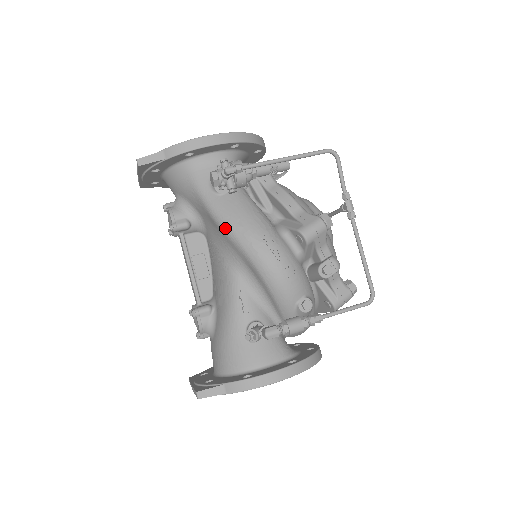
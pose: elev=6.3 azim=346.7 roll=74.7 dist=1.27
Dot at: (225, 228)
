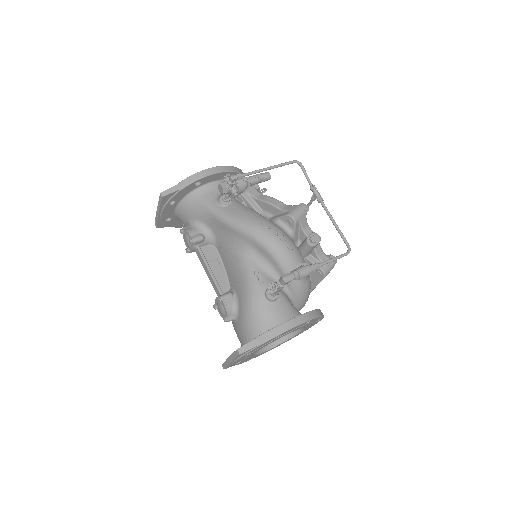
Dot at: (234, 225)
